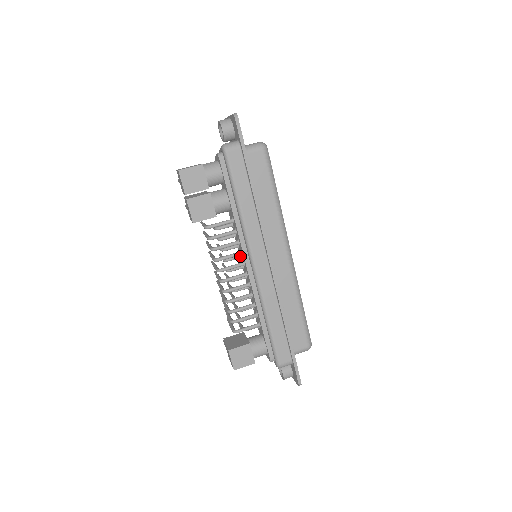
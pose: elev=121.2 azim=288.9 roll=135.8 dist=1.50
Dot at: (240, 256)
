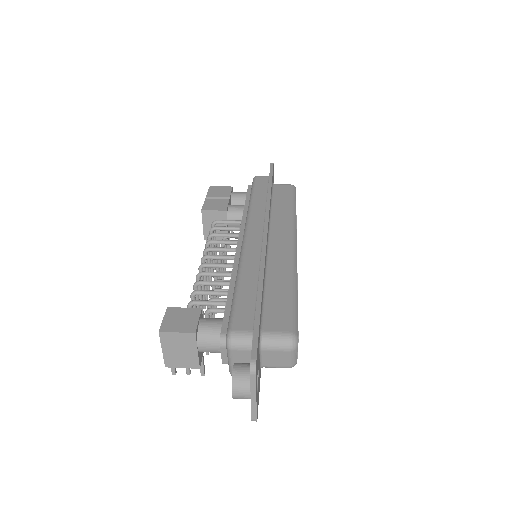
Dot at: occluded
